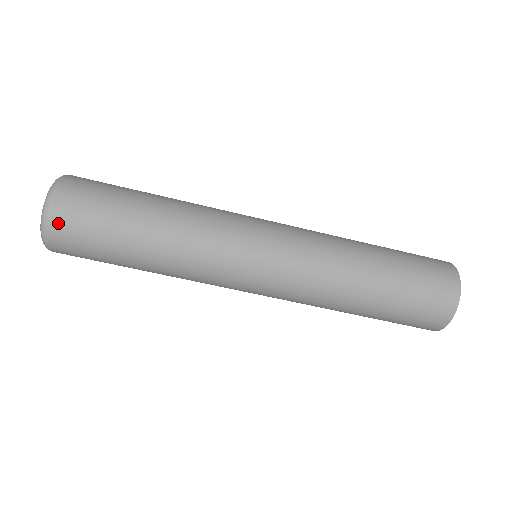
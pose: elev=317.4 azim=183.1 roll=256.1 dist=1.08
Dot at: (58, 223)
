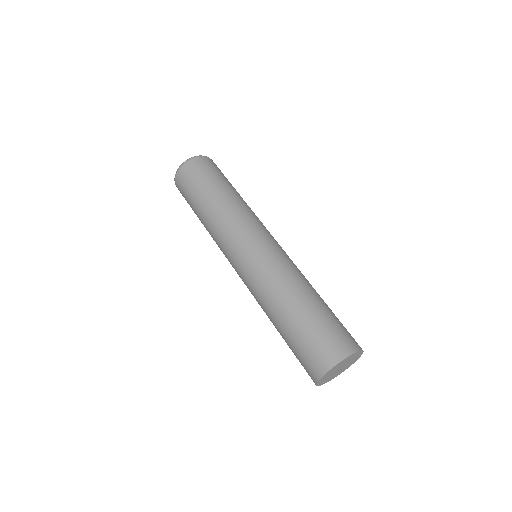
Dot at: (195, 162)
